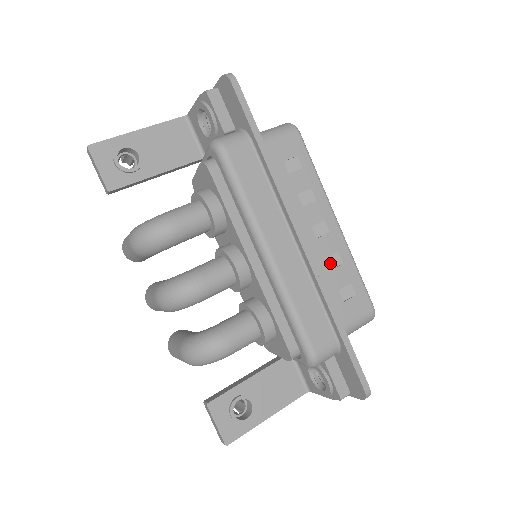
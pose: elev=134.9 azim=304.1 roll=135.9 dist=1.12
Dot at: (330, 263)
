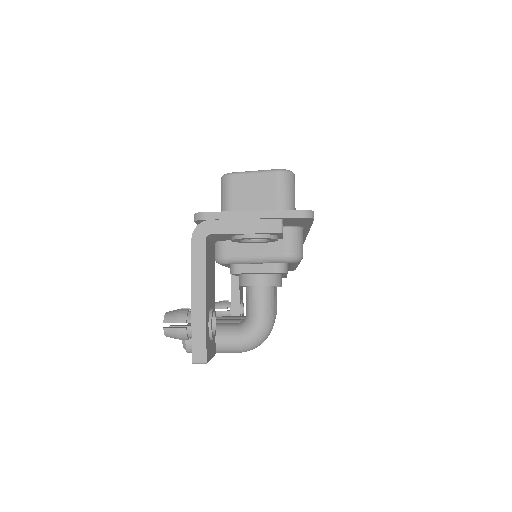
Dot at: occluded
